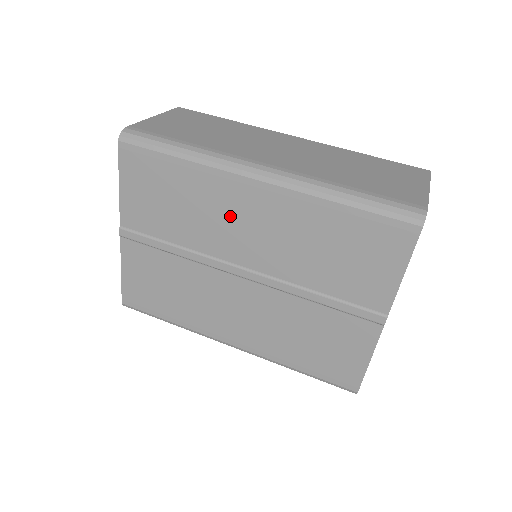
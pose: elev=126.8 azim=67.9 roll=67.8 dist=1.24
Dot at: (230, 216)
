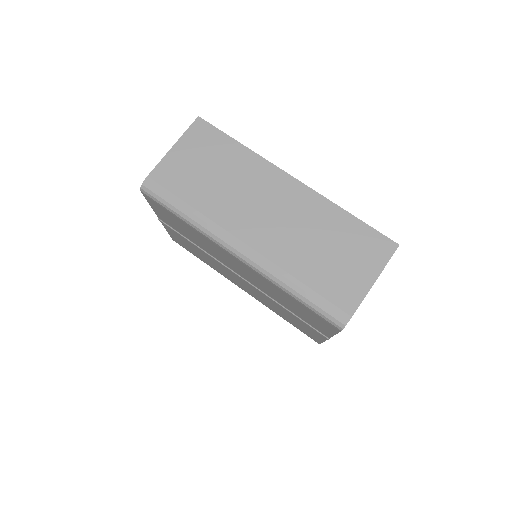
Dot at: (224, 257)
